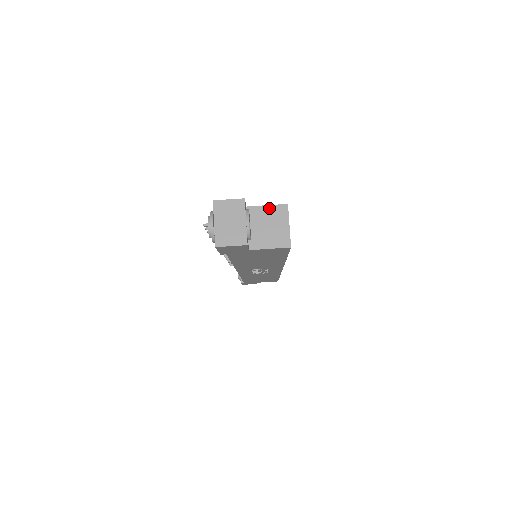
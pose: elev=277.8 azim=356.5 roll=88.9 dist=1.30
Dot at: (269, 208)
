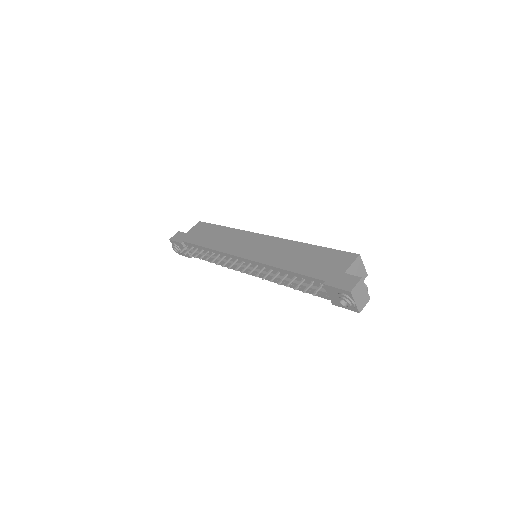
Dot at: (354, 264)
